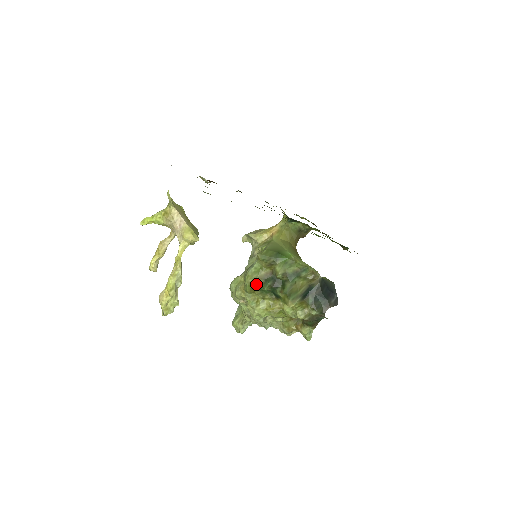
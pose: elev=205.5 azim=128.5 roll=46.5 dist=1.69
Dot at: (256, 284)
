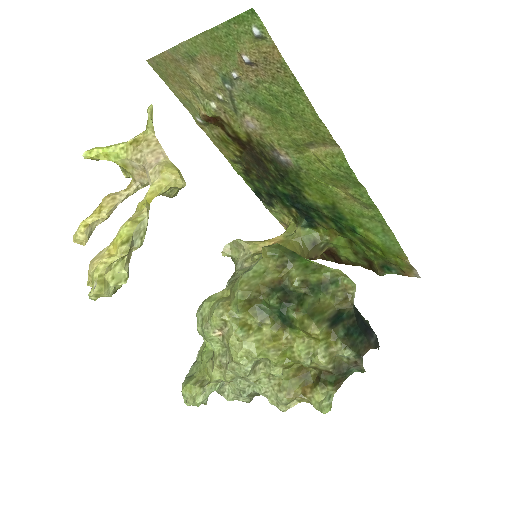
Dot at: (255, 294)
